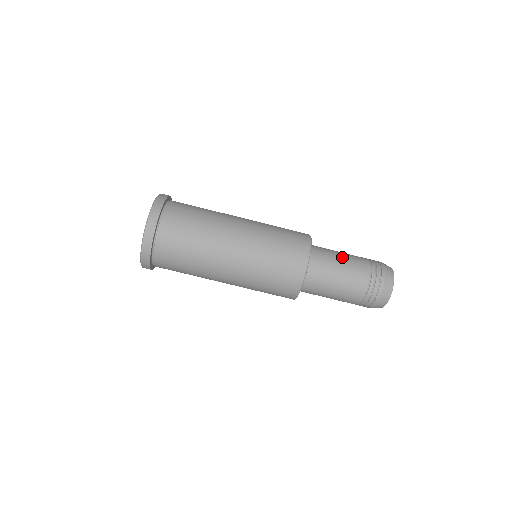
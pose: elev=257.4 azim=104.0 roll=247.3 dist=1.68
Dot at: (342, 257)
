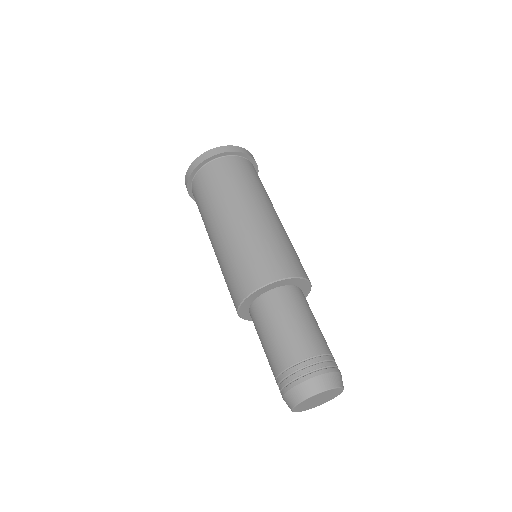
Dot at: occluded
